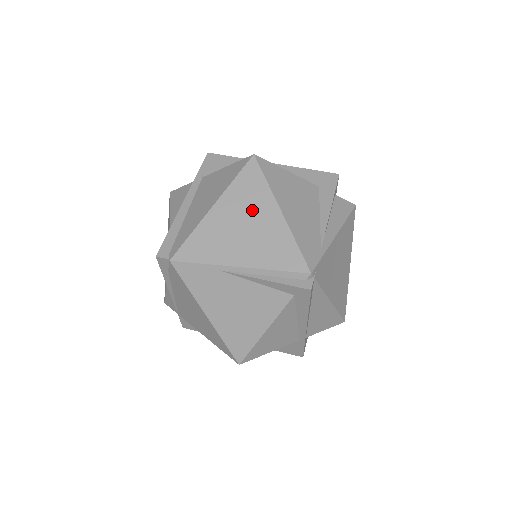
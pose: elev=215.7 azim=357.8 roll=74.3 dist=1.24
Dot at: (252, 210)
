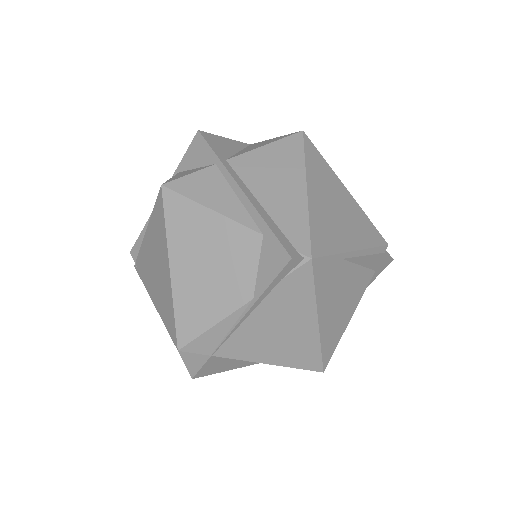
Dot at: (332, 190)
